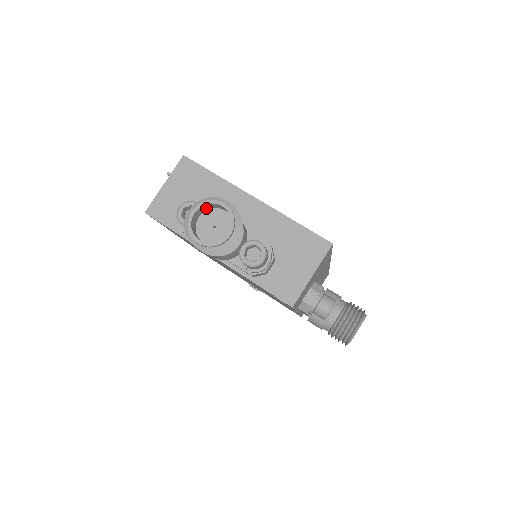
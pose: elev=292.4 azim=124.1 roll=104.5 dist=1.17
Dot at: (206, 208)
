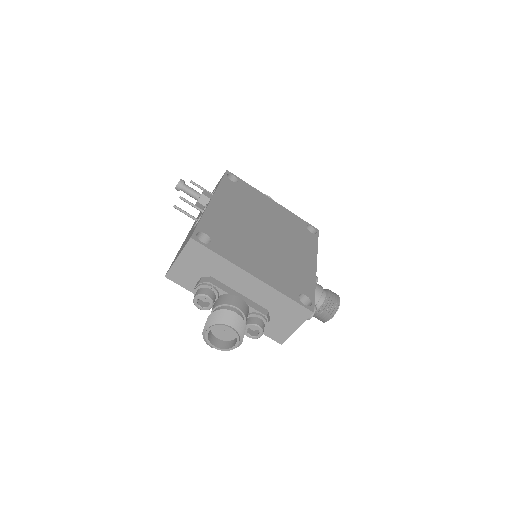
Dot at: (217, 322)
